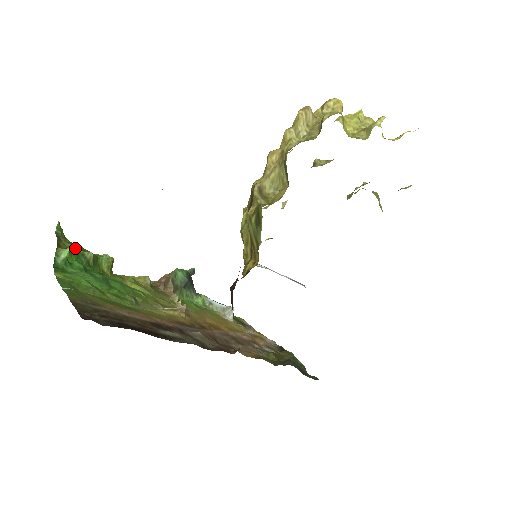
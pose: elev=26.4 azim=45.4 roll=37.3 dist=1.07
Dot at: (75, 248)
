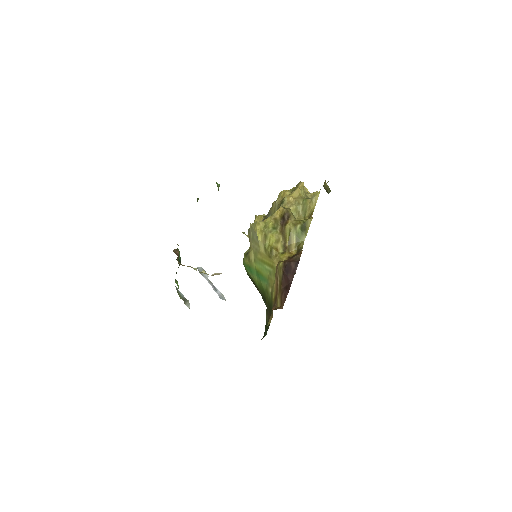
Dot at: occluded
